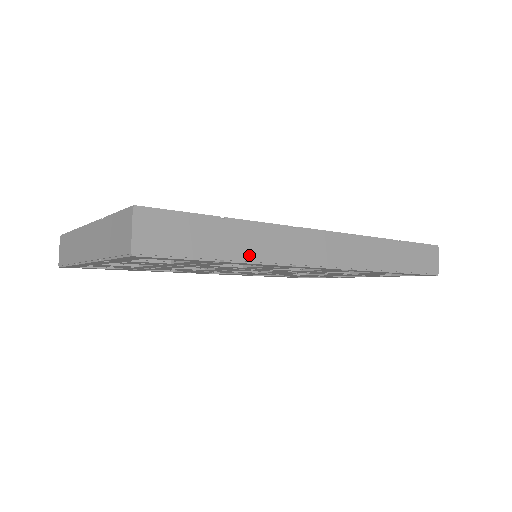
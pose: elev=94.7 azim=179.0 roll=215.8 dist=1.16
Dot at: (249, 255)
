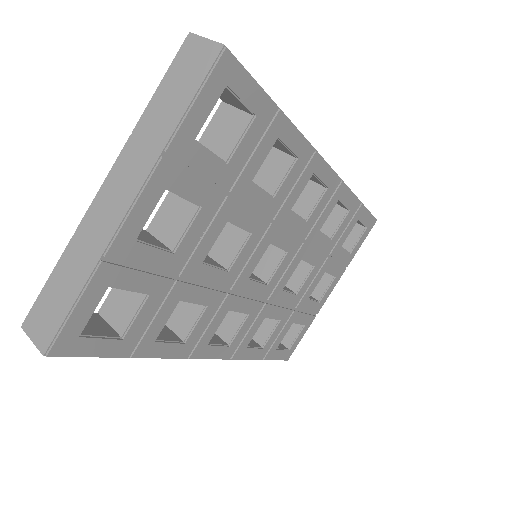
Dot at: occluded
